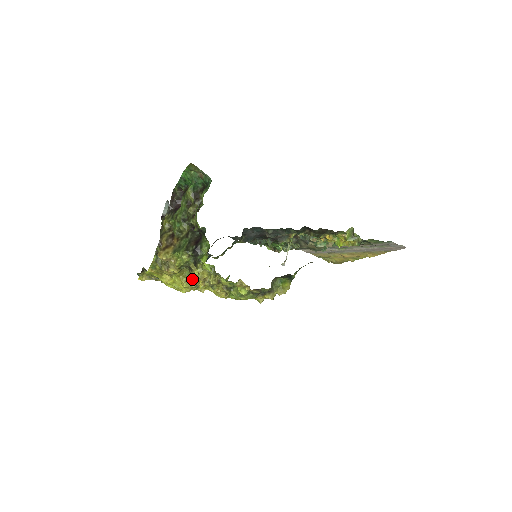
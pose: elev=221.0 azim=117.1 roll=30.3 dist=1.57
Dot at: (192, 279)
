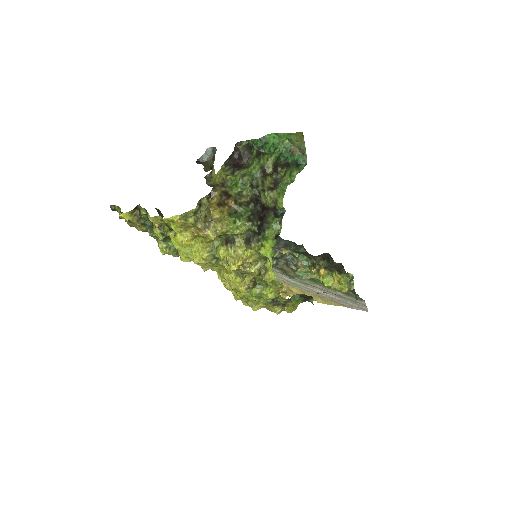
Dot at: (223, 254)
